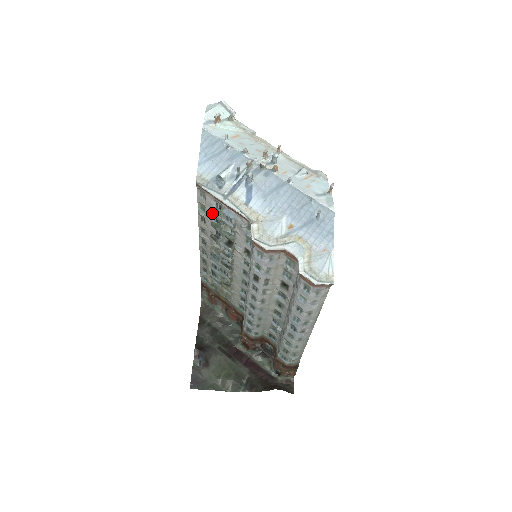
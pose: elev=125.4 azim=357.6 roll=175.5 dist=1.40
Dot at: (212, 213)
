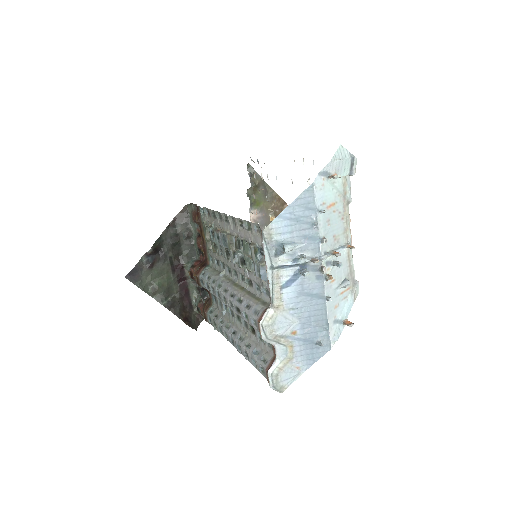
Dot at: (252, 250)
